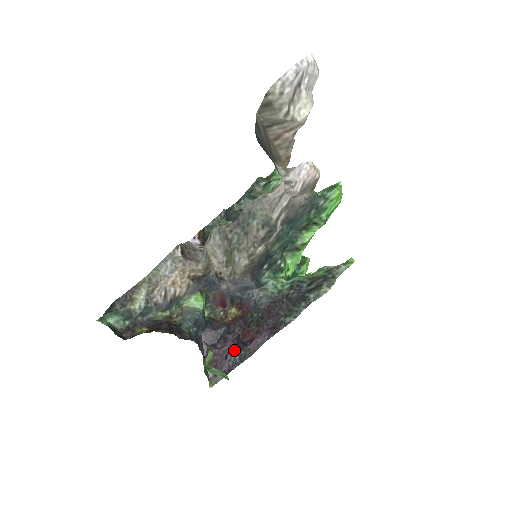
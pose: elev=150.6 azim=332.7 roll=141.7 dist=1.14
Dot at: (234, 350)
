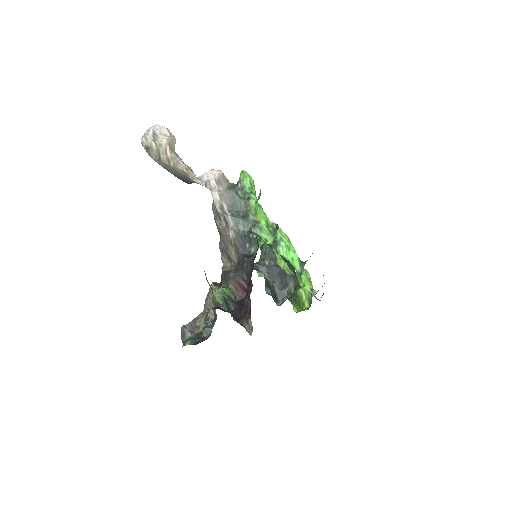
Dot at: (248, 297)
